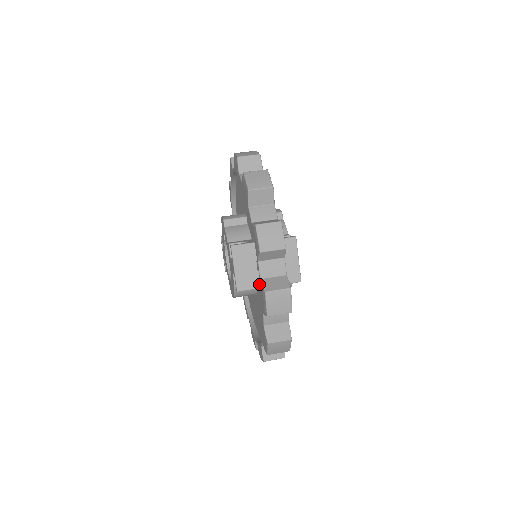
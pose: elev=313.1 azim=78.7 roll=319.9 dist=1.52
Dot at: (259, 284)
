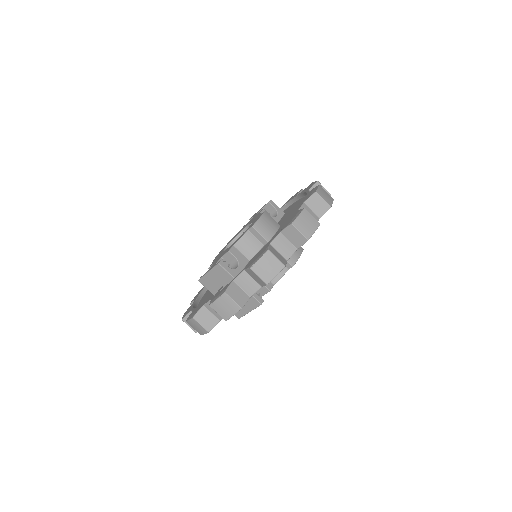
Dot at: (214, 292)
